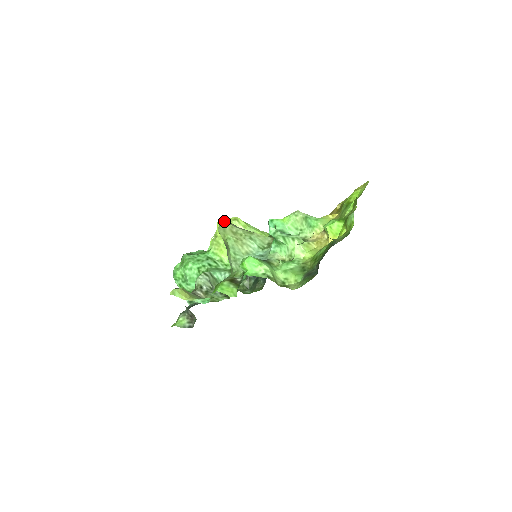
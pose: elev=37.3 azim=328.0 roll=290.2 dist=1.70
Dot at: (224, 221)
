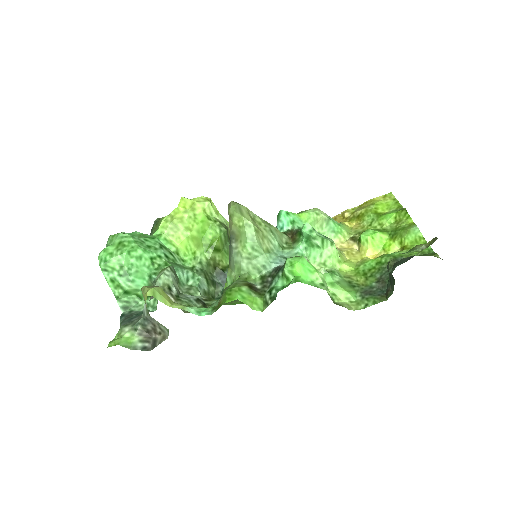
Dot at: occluded
